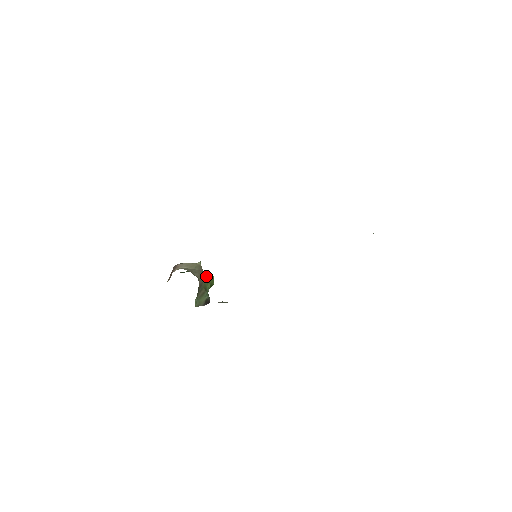
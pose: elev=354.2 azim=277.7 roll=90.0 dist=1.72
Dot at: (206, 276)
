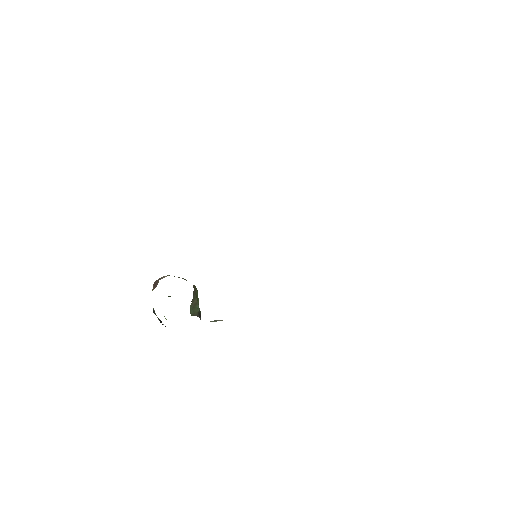
Dot at: occluded
